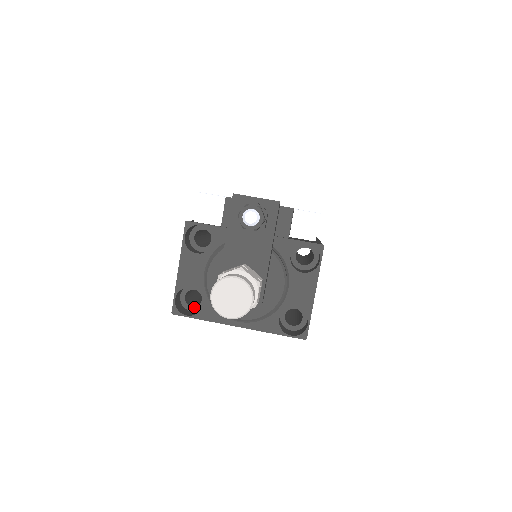
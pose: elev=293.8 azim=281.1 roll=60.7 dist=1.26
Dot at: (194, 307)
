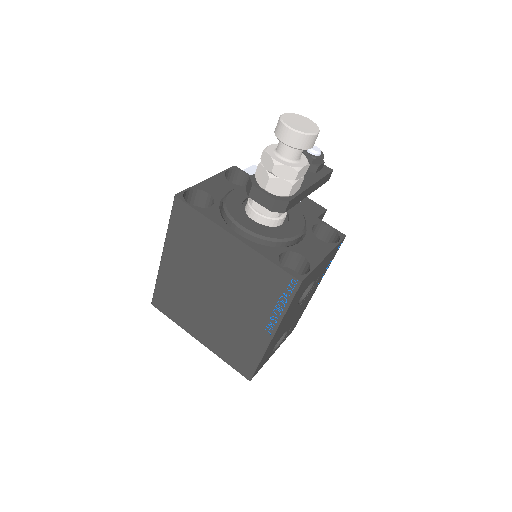
Dot at: occluded
